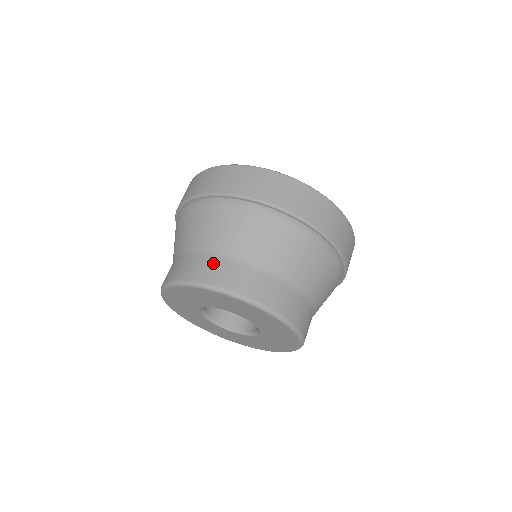
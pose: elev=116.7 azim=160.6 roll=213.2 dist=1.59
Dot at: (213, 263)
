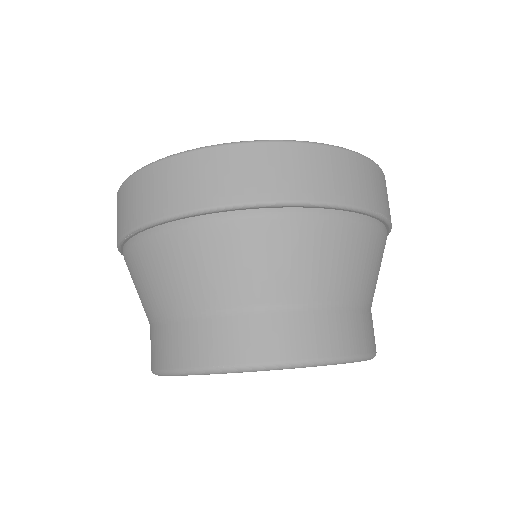
Dot at: (165, 334)
